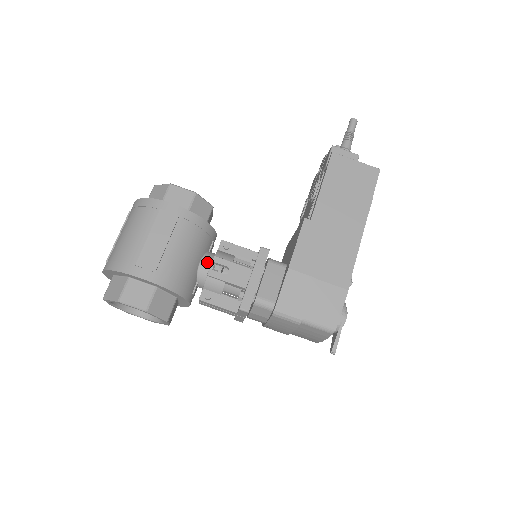
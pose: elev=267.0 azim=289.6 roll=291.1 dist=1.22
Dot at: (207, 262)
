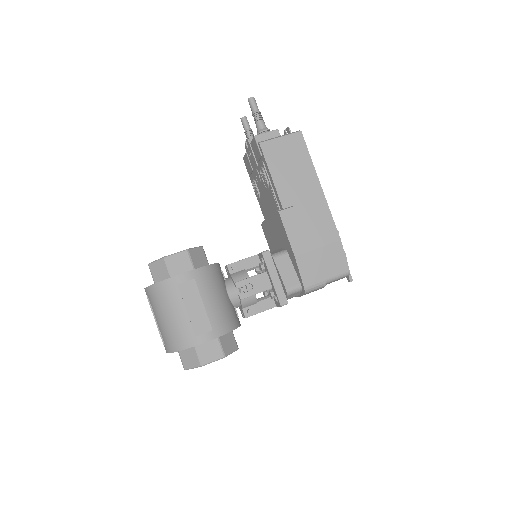
Dot at: (232, 290)
